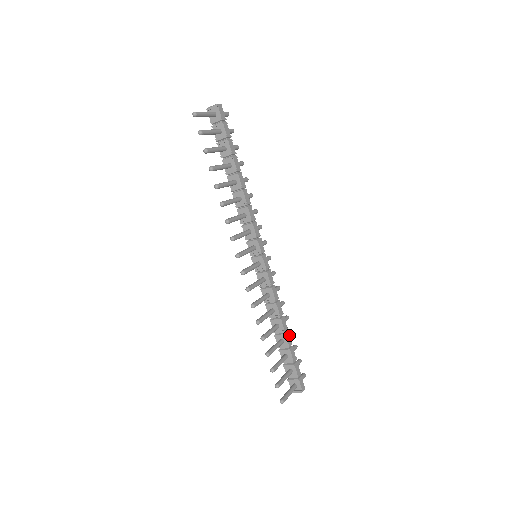
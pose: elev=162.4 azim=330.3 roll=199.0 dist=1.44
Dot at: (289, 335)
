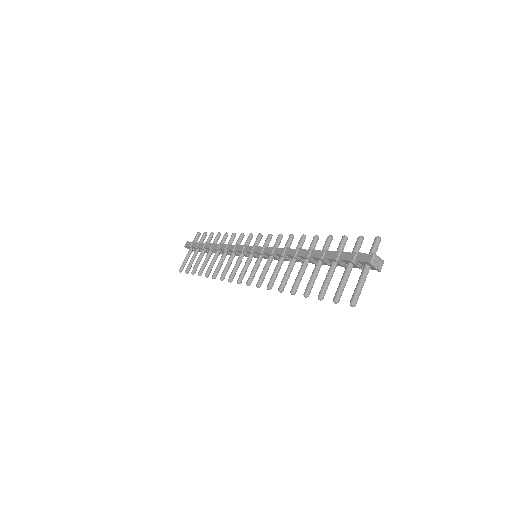
Dot at: occluded
